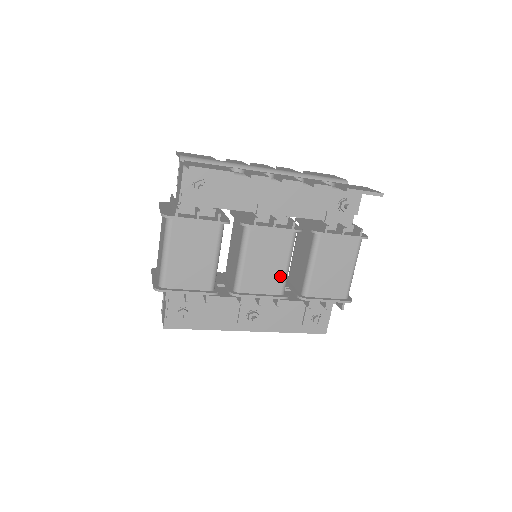
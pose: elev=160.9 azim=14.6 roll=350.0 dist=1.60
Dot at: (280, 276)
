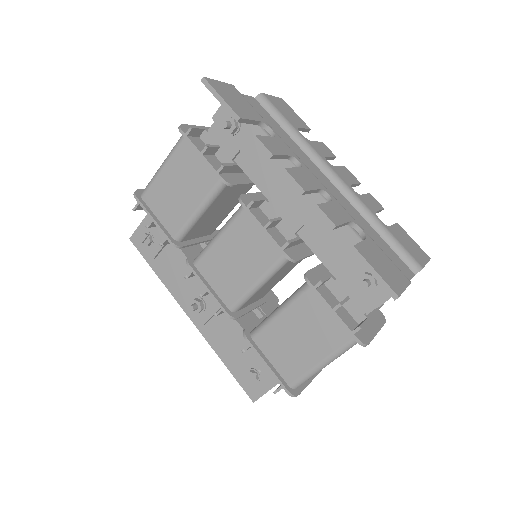
Dot at: (240, 288)
